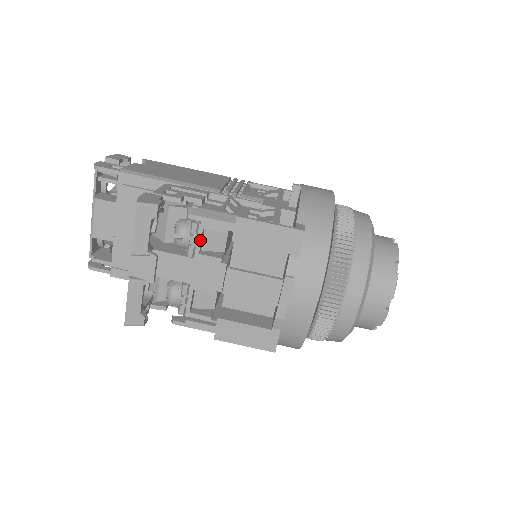
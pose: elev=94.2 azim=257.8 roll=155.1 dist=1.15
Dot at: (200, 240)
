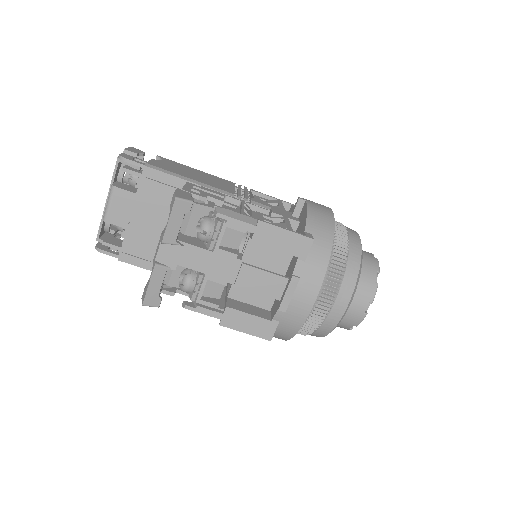
Dot at: (222, 236)
